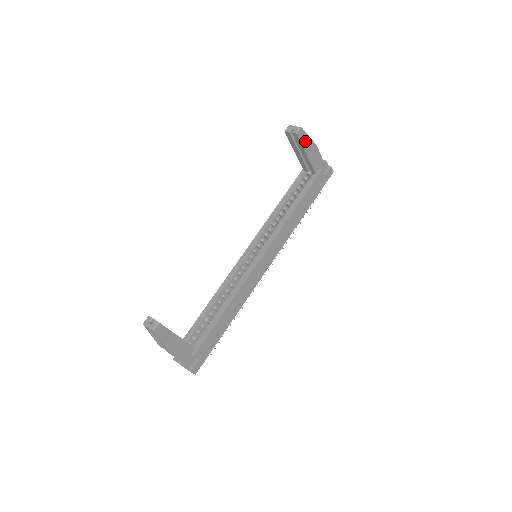
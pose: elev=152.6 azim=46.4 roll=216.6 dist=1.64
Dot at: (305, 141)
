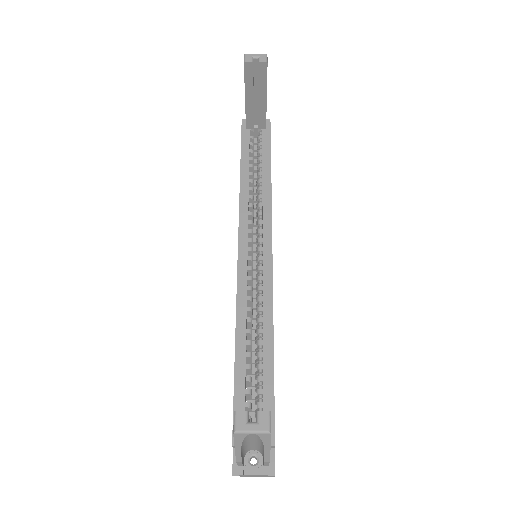
Dot at: occluded
